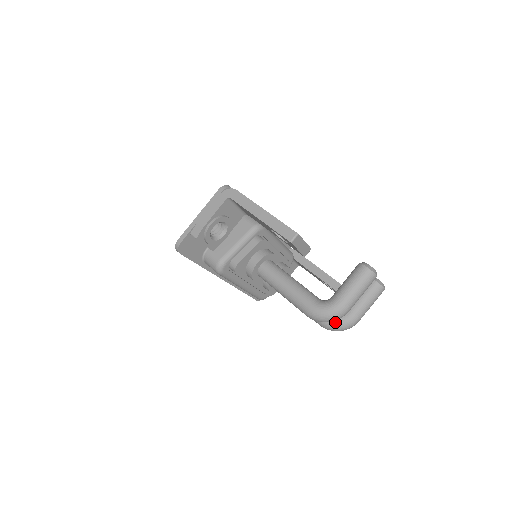
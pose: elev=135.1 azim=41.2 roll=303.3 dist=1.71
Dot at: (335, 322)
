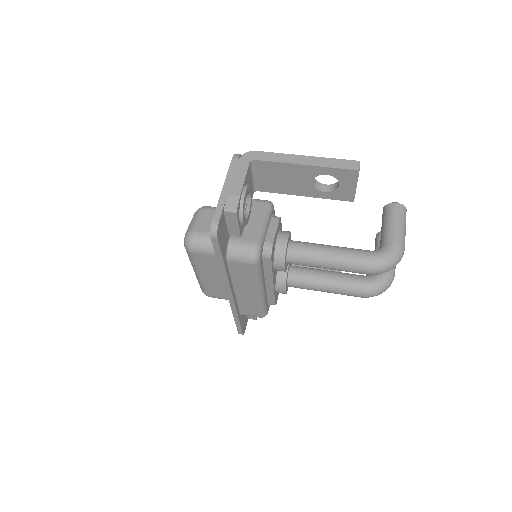
Dot at: (379, 281)
